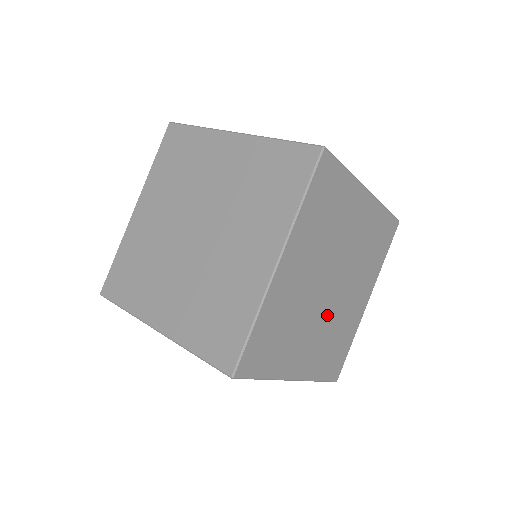
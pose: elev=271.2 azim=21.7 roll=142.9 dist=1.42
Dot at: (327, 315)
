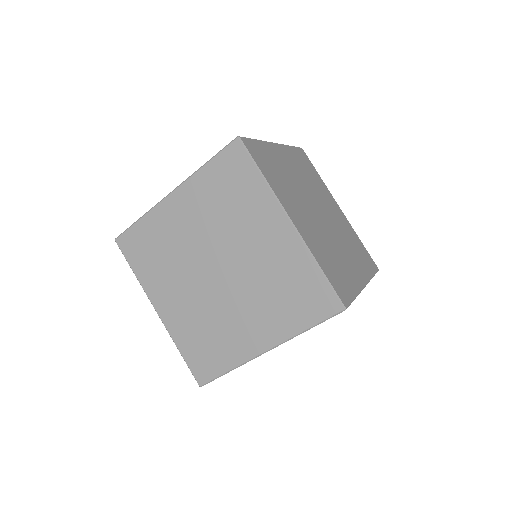
Dot at: occluded
